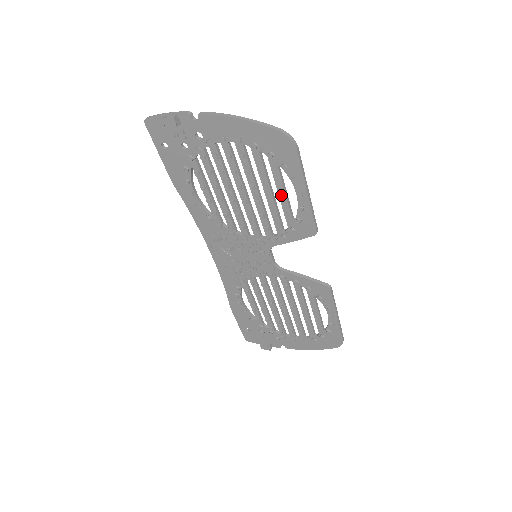
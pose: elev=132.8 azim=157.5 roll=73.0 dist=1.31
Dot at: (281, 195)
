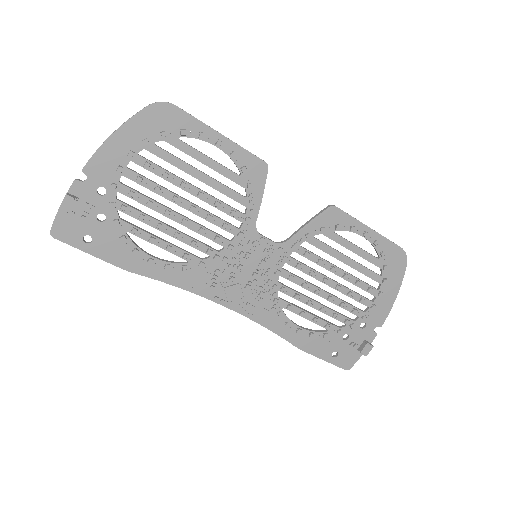
Dot at: (208, 164)
